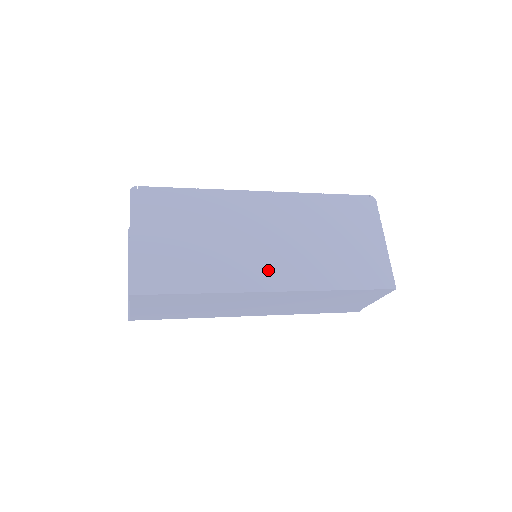
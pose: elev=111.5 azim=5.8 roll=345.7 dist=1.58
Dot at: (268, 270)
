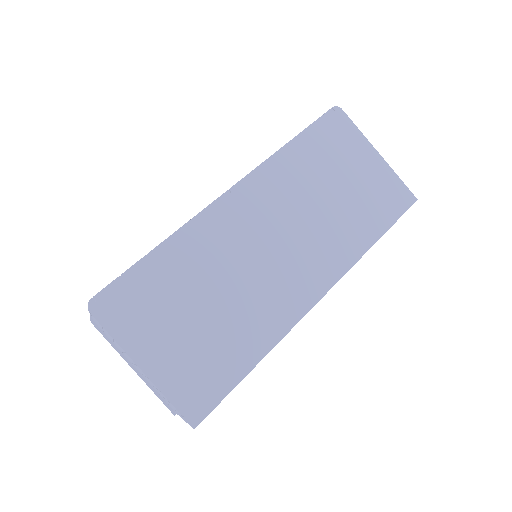
Dot at: (300, 279)
